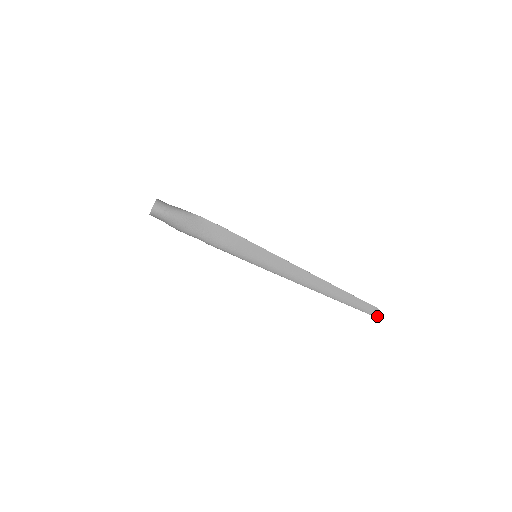
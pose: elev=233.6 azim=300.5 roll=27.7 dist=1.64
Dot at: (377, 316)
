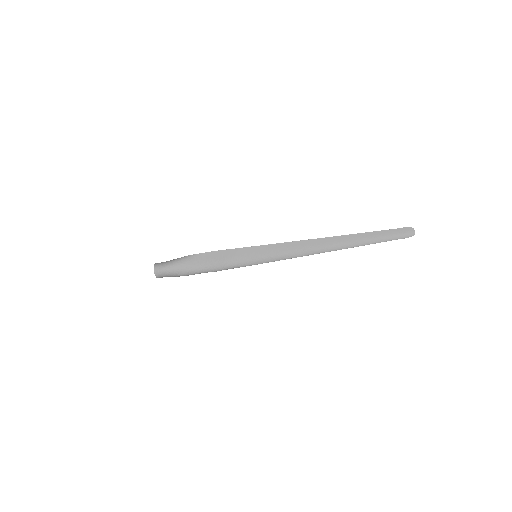
Dot at: (413, 235)
